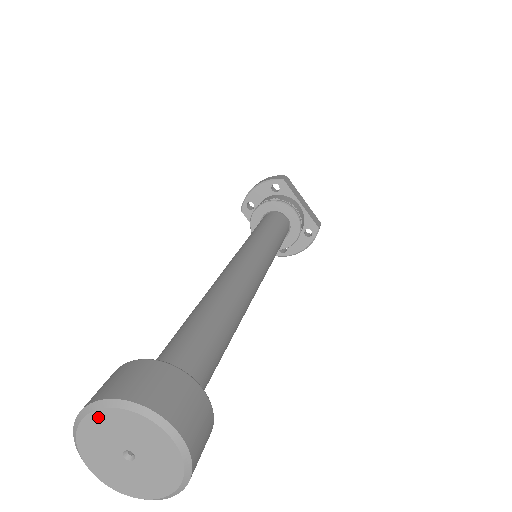
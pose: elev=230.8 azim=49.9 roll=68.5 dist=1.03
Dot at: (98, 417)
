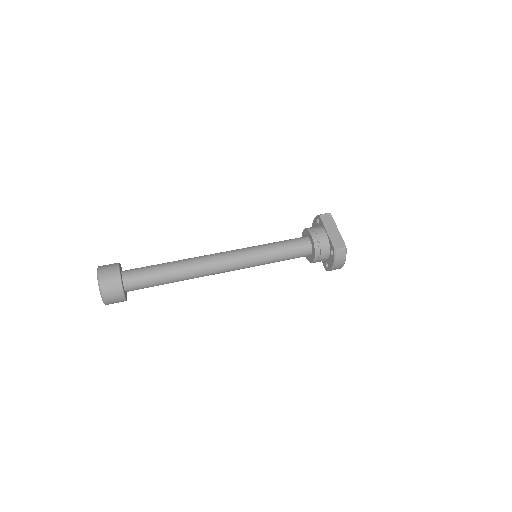
Dot at: occluded
